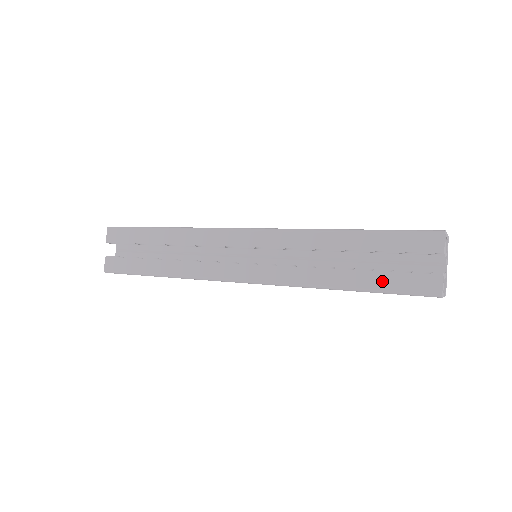
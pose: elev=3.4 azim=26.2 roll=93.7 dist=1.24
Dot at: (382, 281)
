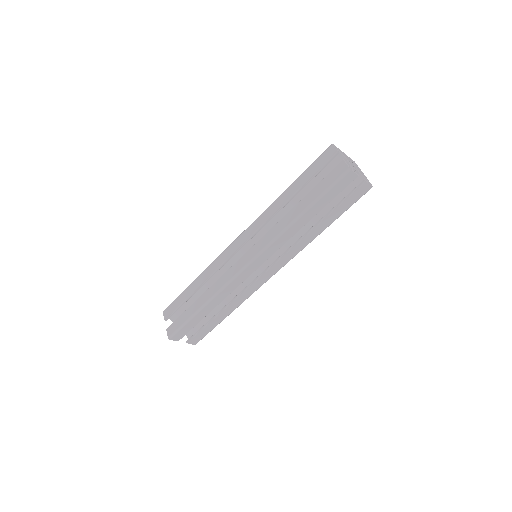
Dot at: (317, 191)
